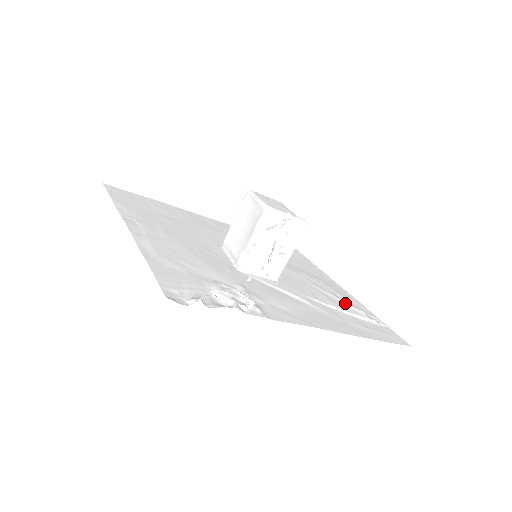
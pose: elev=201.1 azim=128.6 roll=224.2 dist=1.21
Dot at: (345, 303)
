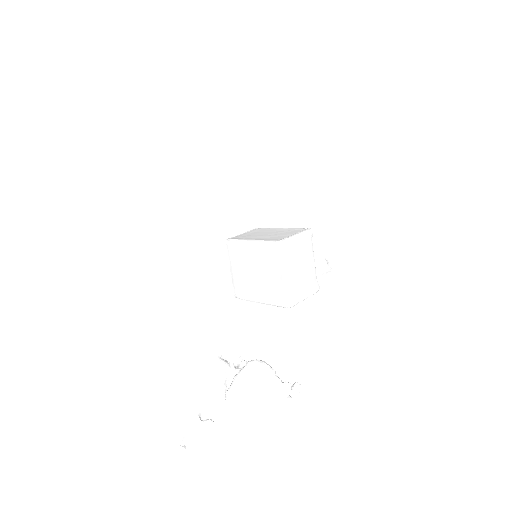
Dot at: (316, 258)
